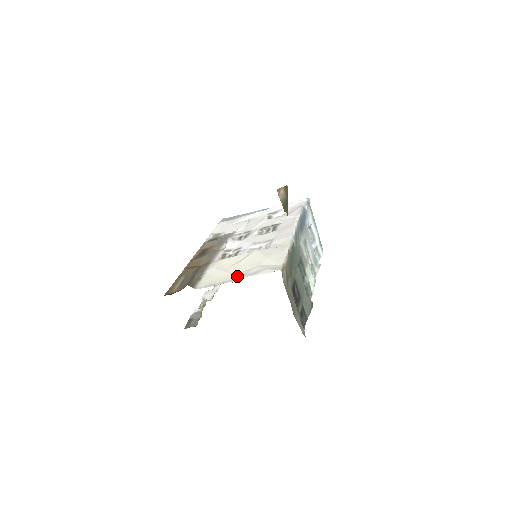
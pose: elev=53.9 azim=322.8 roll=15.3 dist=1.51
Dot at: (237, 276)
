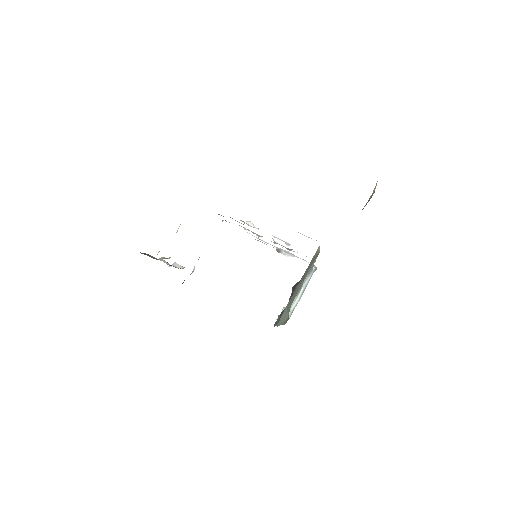
Dot at: occluded
